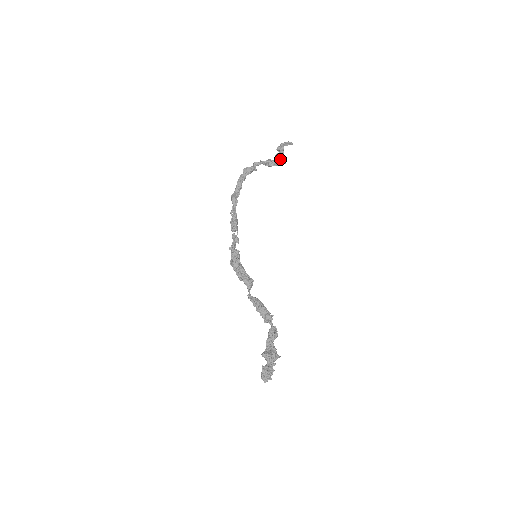
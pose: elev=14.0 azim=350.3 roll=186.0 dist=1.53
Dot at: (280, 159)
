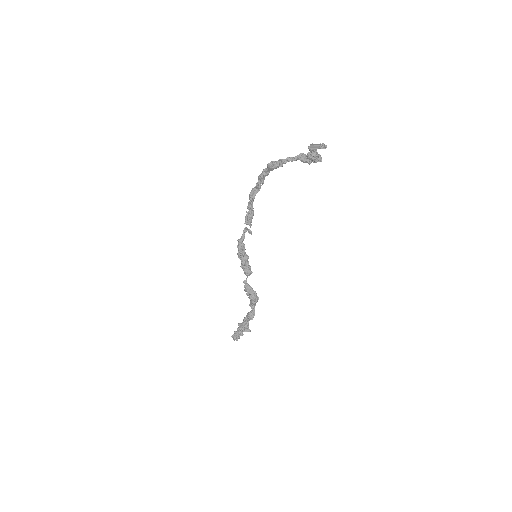
Dot at: (311, 160)
